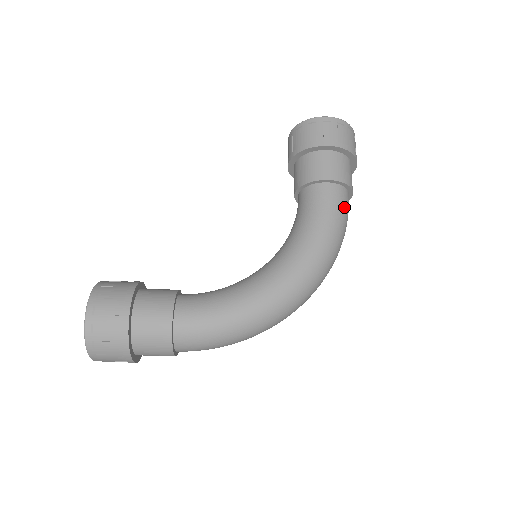
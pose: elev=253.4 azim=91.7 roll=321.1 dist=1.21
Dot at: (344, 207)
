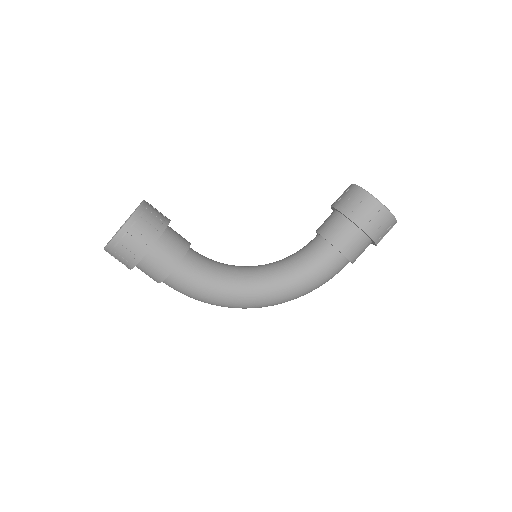
Dot at: (336, 273)
